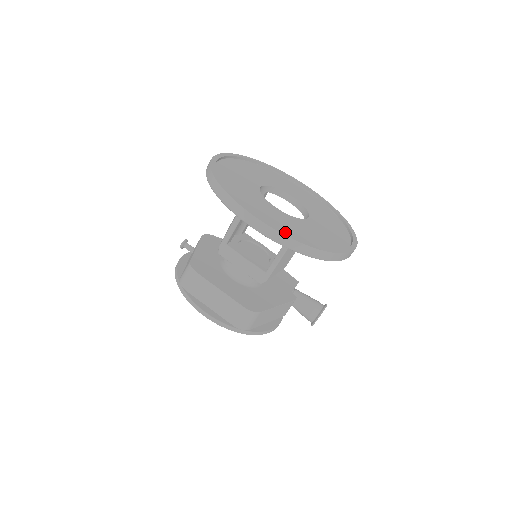
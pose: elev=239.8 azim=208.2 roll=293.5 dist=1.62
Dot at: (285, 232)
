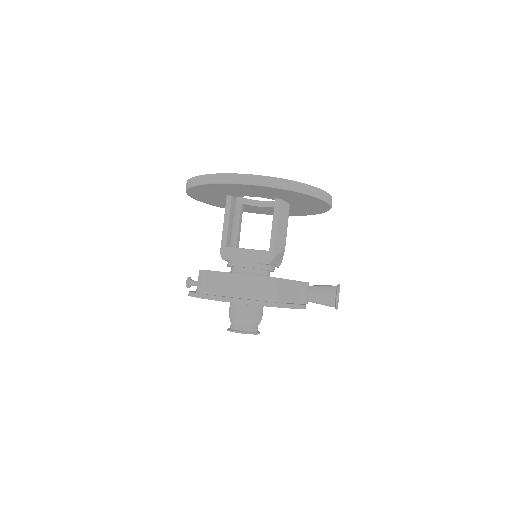
Dot at: (266, 177)
